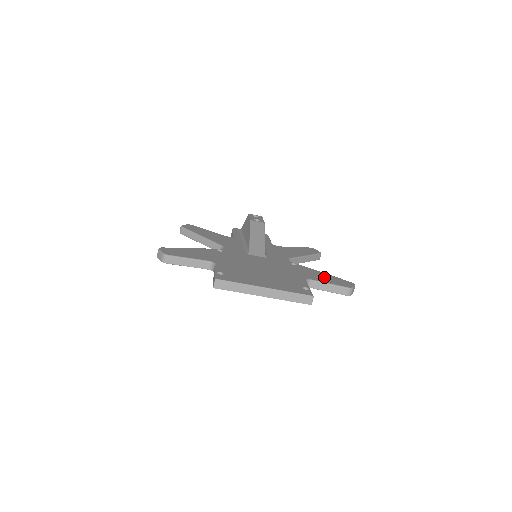
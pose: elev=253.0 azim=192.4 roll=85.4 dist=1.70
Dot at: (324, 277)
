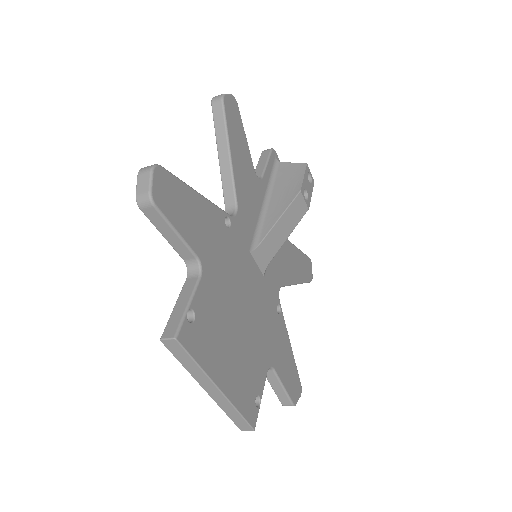
Dot at: (287, 364)
